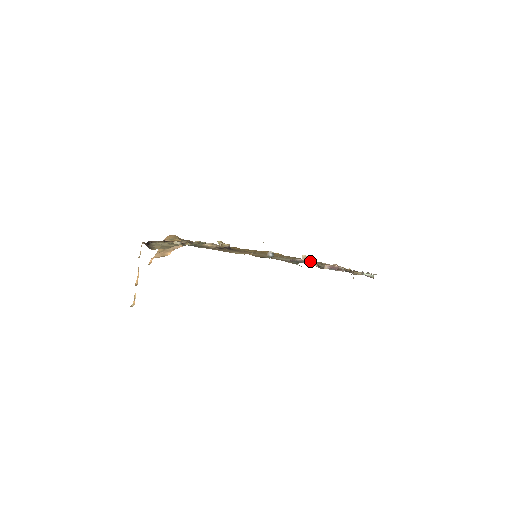
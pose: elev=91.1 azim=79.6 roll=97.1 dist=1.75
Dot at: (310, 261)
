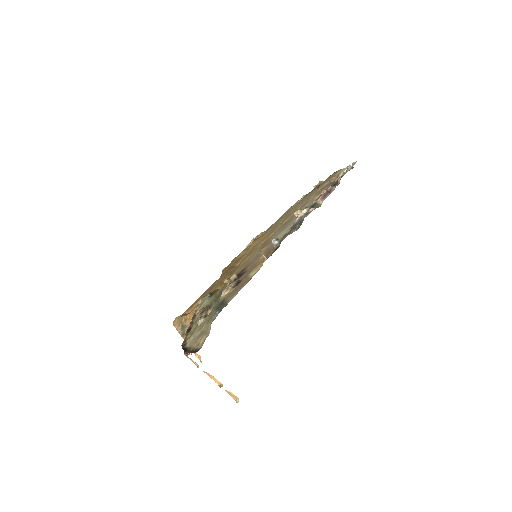
Dot at: (304, 211)
